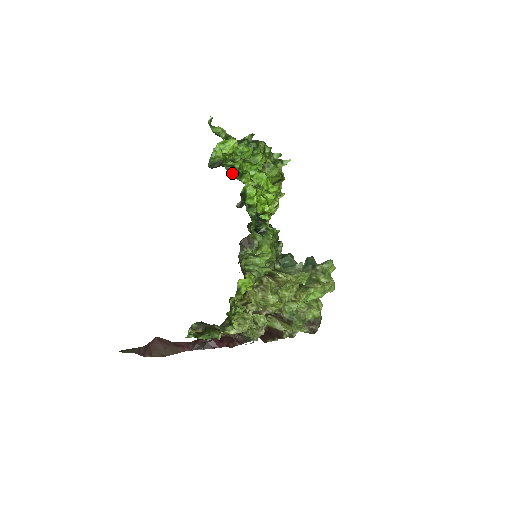
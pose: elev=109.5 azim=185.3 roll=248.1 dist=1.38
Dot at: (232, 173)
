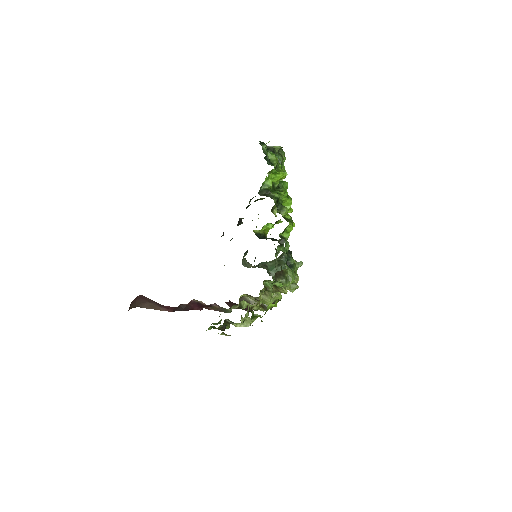
Dot at: occluded
